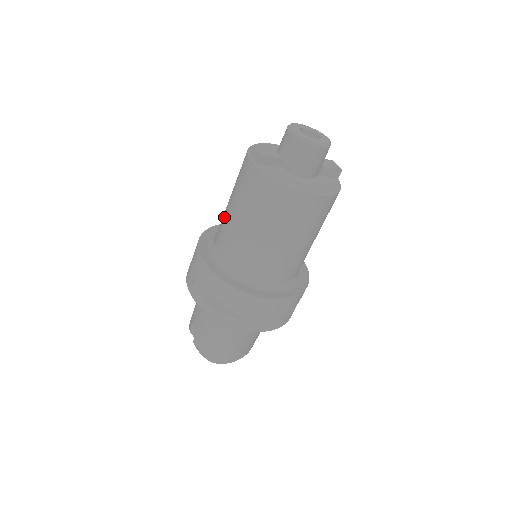
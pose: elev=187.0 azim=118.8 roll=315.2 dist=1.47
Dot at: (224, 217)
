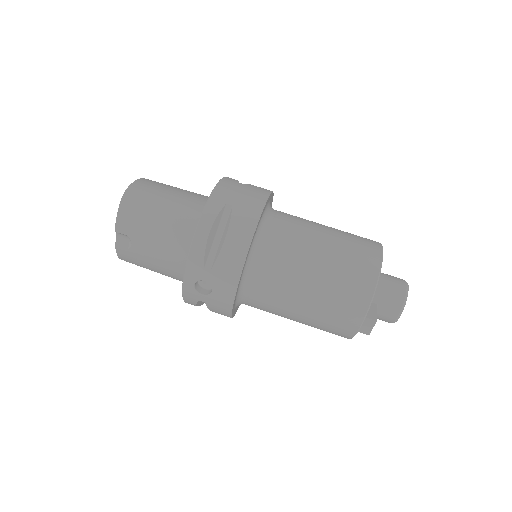
Dot at: (287, 292)
